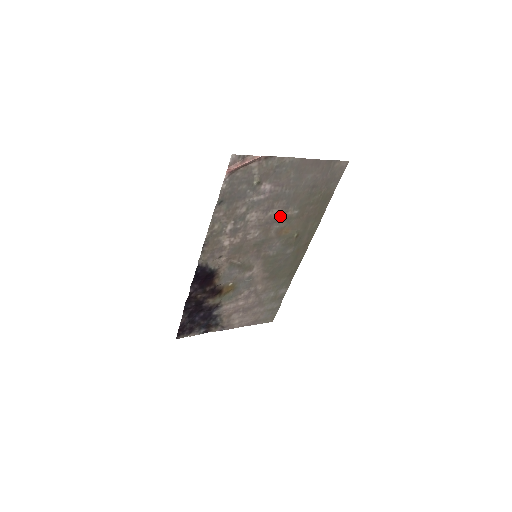
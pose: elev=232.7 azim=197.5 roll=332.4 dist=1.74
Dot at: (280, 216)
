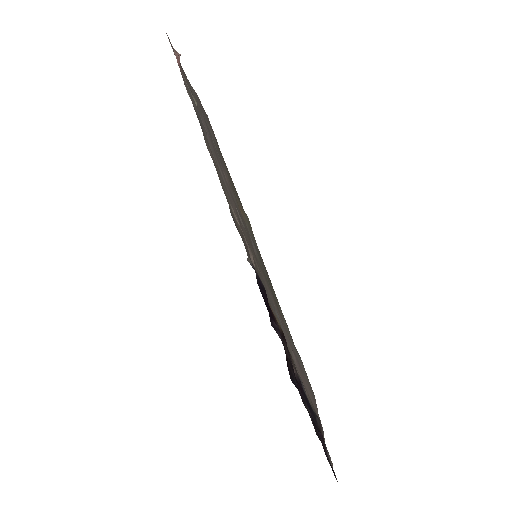
Dot at: (228, 183)
